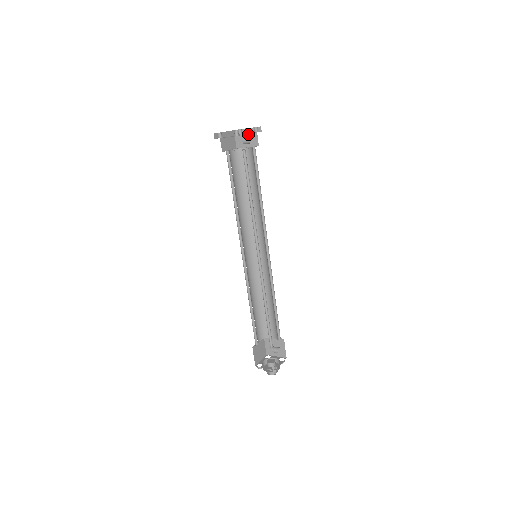
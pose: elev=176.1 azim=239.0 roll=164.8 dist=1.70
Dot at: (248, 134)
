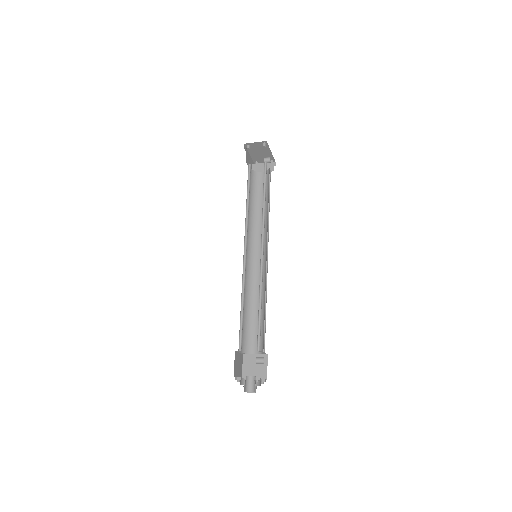
Dot at: occluded
